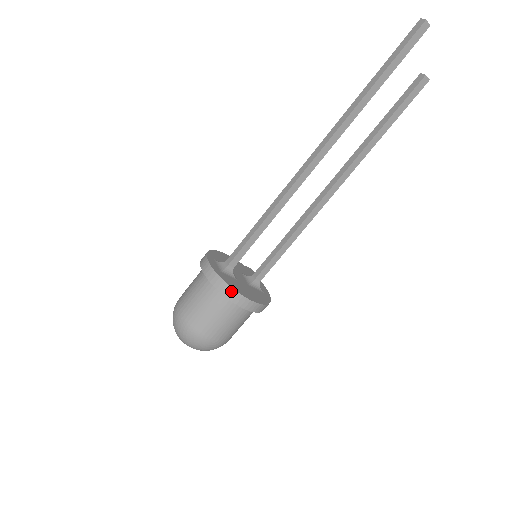
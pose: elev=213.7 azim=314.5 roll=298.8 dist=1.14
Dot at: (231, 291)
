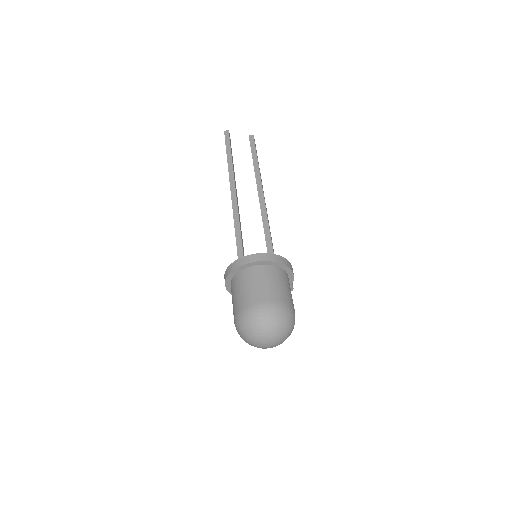
Dot at: (233, 264)
